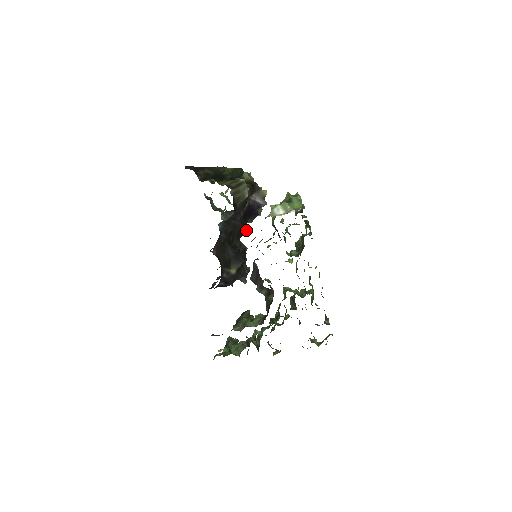
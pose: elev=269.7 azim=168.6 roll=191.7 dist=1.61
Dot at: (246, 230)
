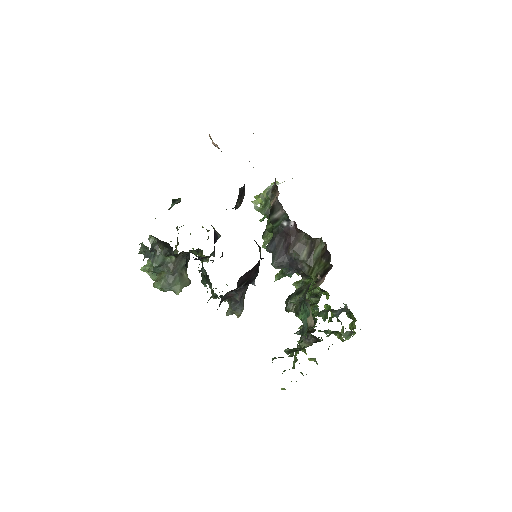
Dot at: occluded
